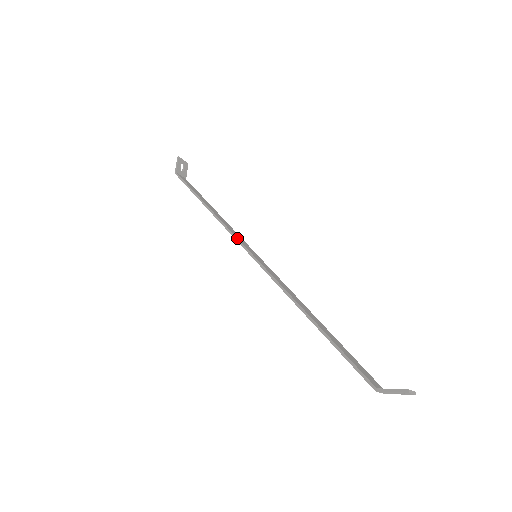
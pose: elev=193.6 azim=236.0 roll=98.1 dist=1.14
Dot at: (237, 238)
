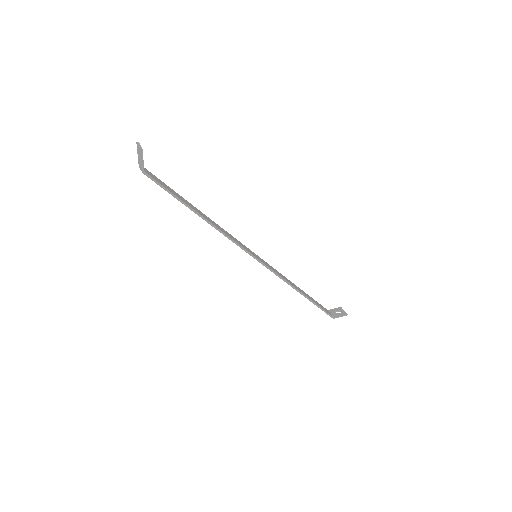
Dot at: (245, 249)
